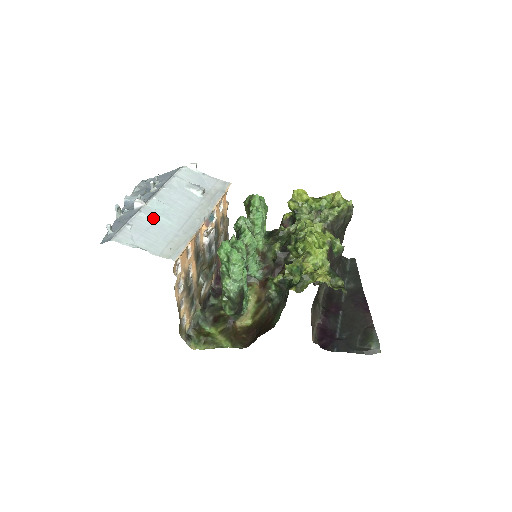
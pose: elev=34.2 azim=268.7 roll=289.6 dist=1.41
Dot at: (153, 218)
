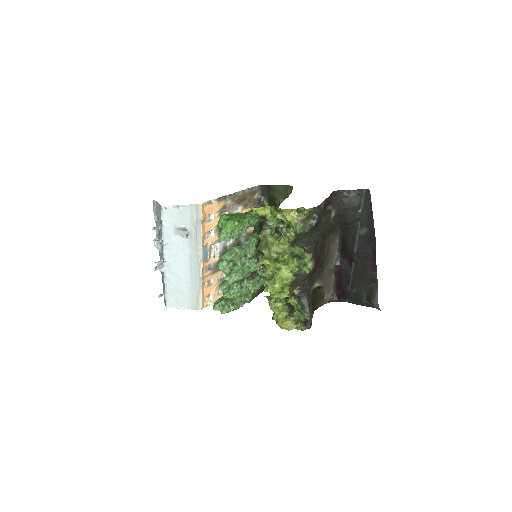
Dot at: (174, 279)
